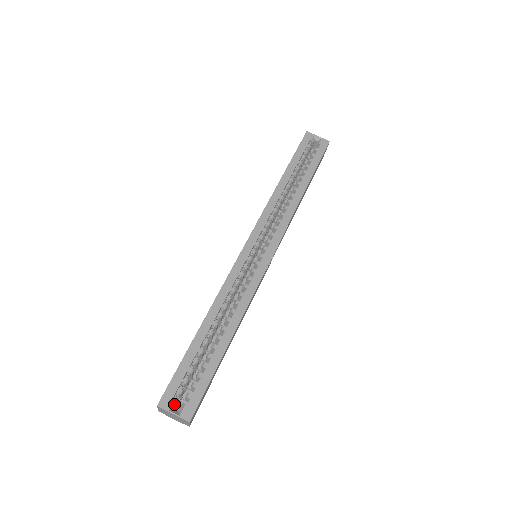
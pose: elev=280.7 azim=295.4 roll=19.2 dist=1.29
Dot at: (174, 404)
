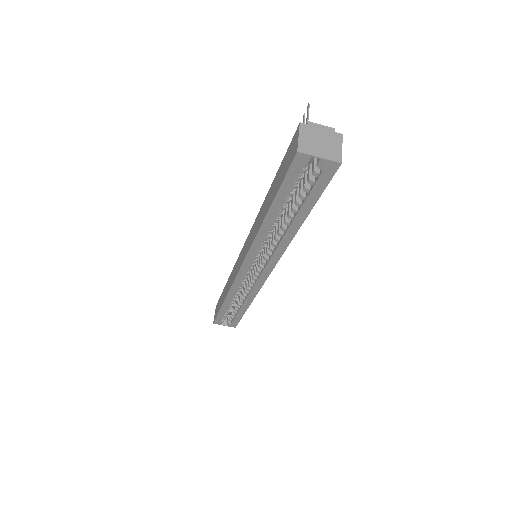
Dot at: (223, 322)
